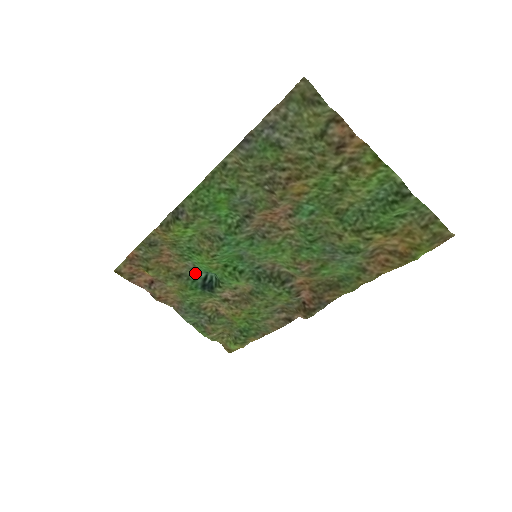
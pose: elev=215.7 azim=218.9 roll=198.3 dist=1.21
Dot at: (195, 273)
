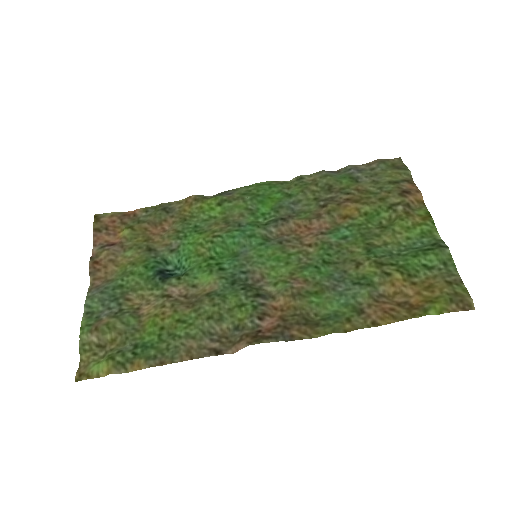
Dot at: (168, 256)
